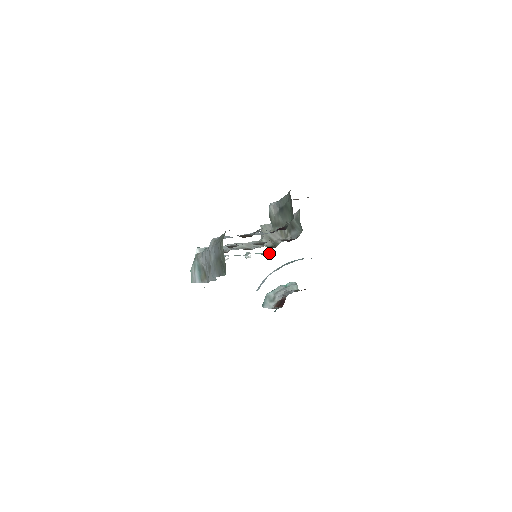
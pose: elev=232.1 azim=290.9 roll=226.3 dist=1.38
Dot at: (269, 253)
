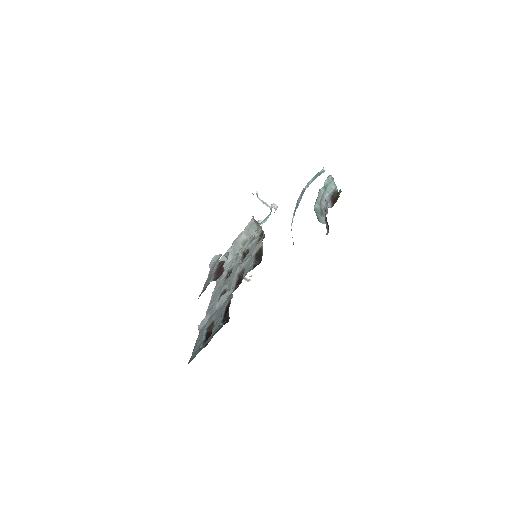
Dot at: (274, 207)
